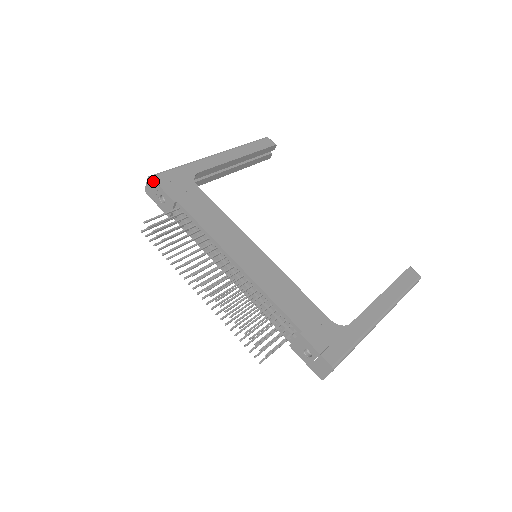
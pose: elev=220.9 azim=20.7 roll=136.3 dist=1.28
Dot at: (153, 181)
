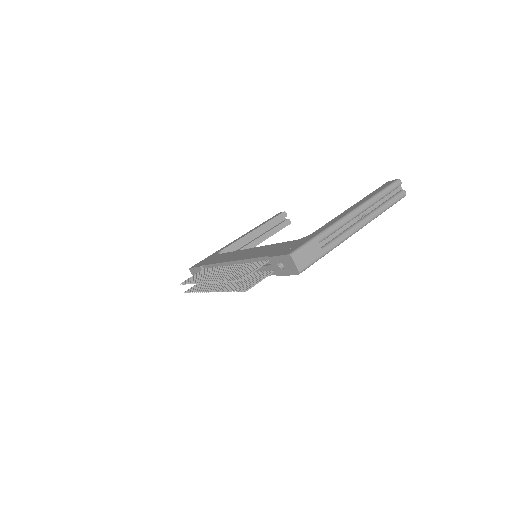
Dot at: (191, 269)
